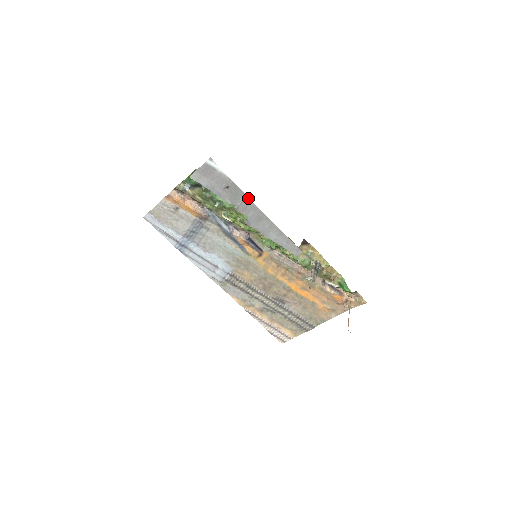
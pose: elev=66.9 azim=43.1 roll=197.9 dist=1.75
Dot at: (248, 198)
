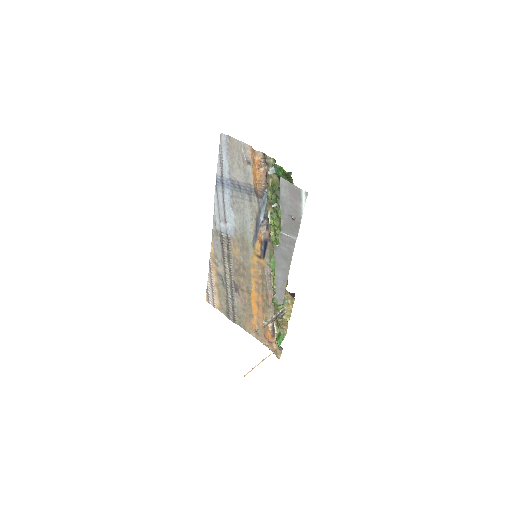
Dot at: (295, 242)
